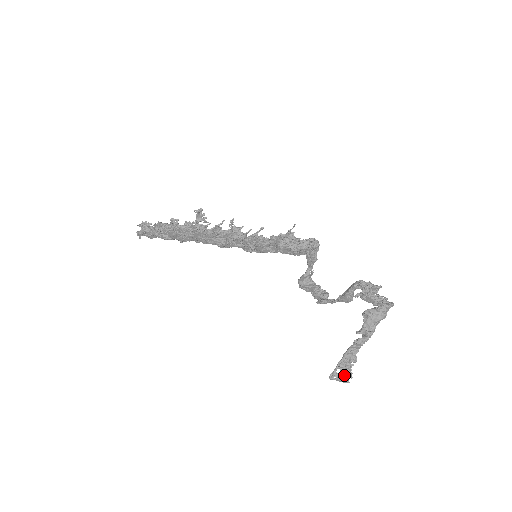
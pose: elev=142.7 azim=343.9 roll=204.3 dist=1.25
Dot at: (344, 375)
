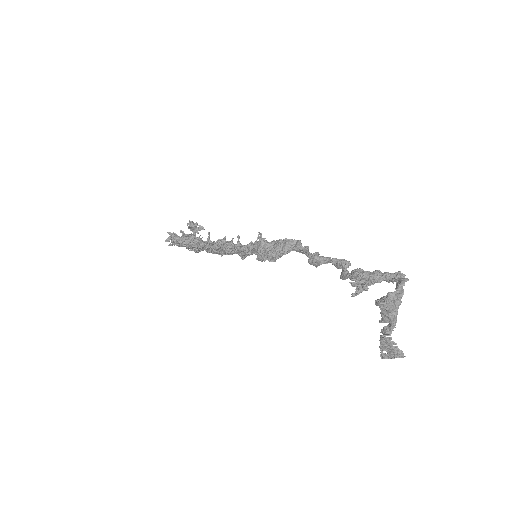
Dot at: (393, 355)
